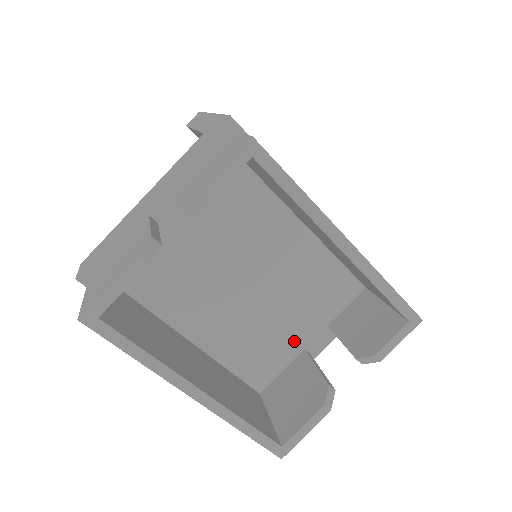
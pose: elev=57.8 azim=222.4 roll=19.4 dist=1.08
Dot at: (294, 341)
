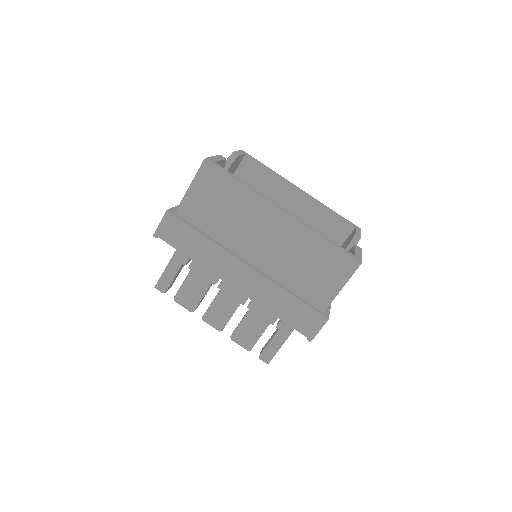
Dot at: occluded
